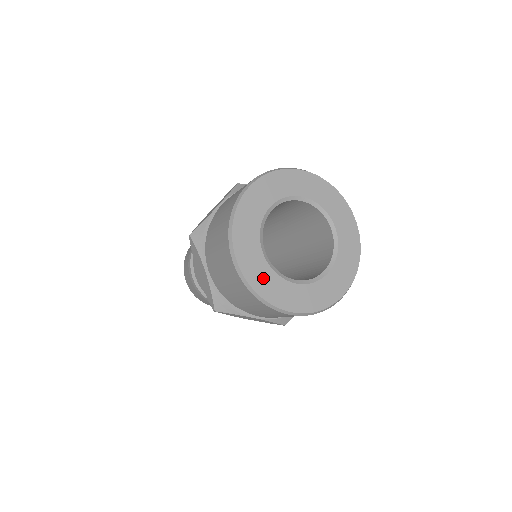
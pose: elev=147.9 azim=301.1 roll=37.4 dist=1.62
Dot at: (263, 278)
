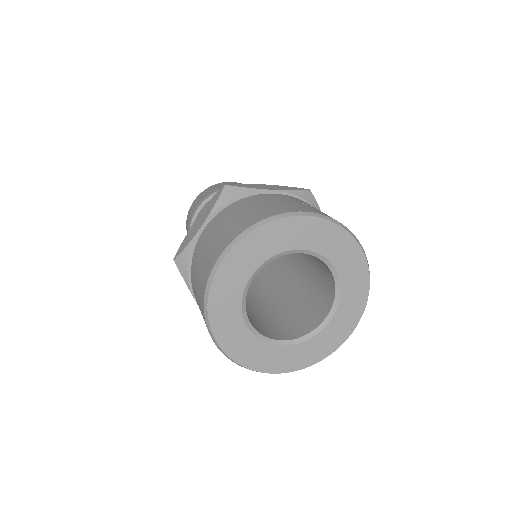
Dot at: (249, 350)
